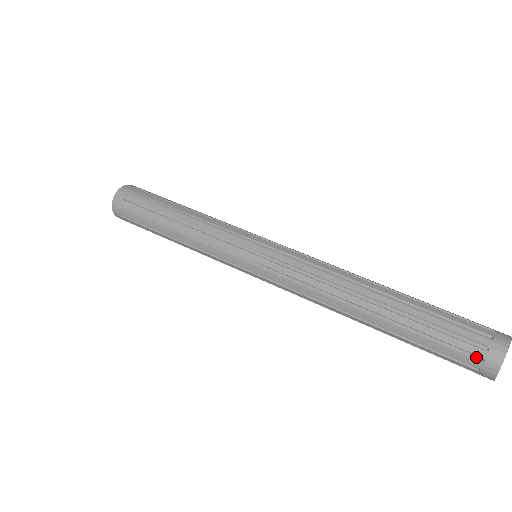
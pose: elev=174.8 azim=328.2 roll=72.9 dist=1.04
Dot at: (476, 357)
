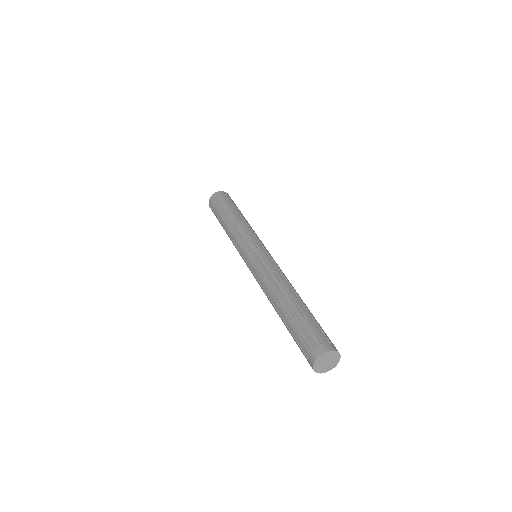
Dot at: (307, 355)
